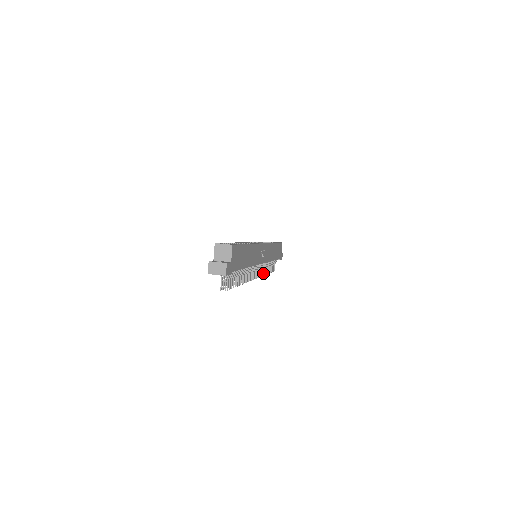
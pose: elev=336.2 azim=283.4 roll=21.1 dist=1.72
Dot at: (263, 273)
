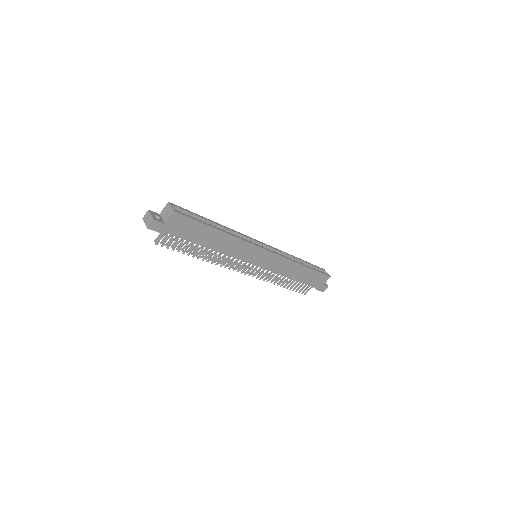
Dot at: (268, 279)
